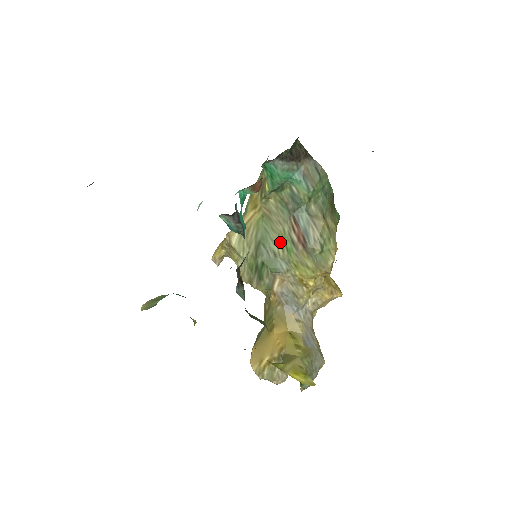
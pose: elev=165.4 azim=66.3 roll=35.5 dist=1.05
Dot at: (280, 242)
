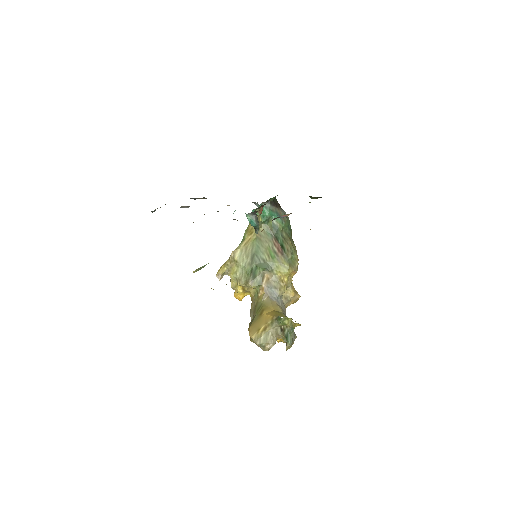
Dot at: (267, 253)
